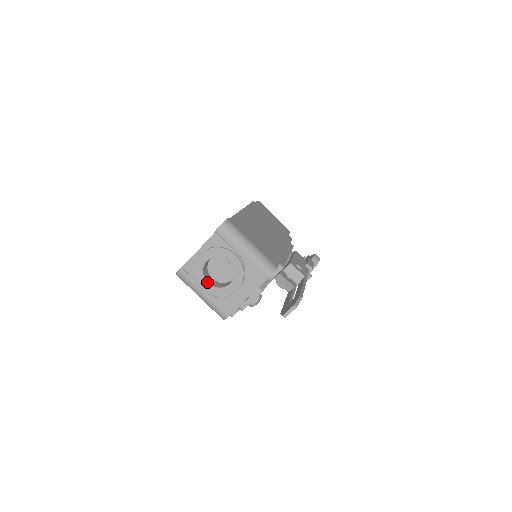
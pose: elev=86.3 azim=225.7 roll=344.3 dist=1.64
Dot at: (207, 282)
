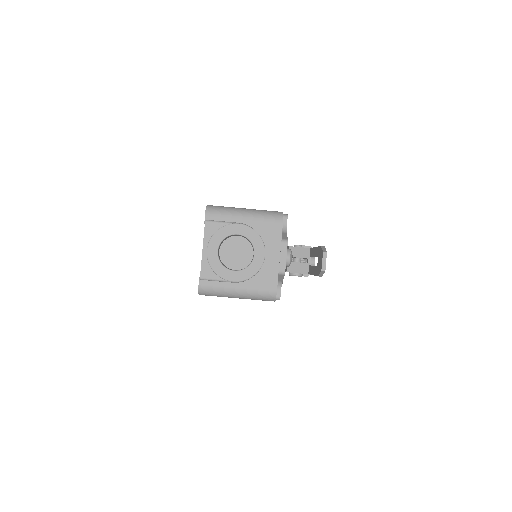
Dot at: (233, 271)
